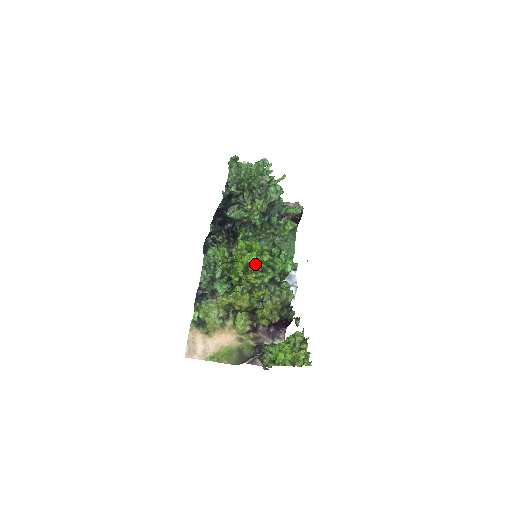
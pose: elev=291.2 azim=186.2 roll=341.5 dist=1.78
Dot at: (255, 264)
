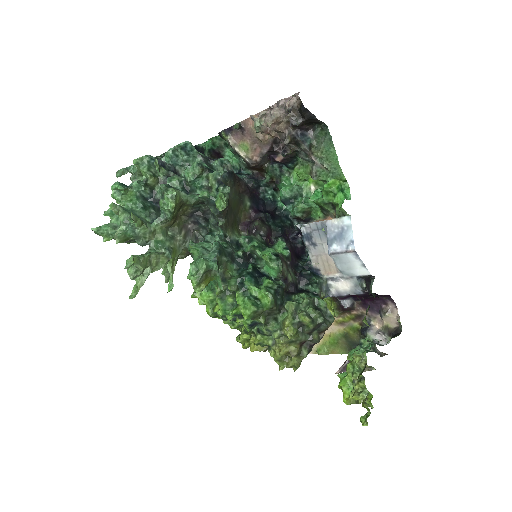
Dot at: occluded
